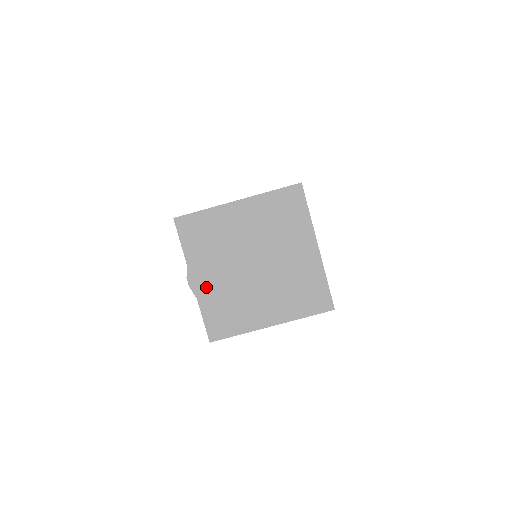
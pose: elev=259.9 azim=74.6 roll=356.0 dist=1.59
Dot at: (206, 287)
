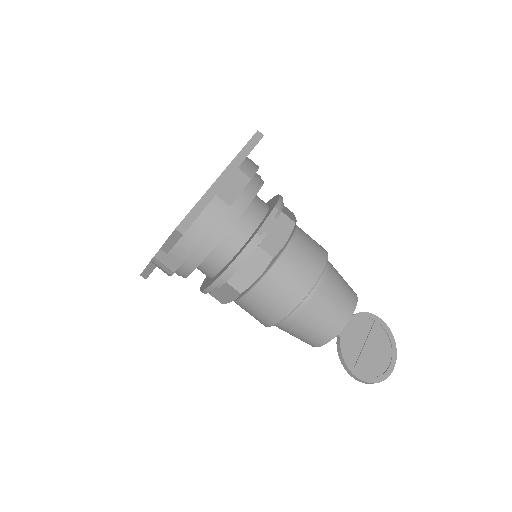
Dot at: occluded
